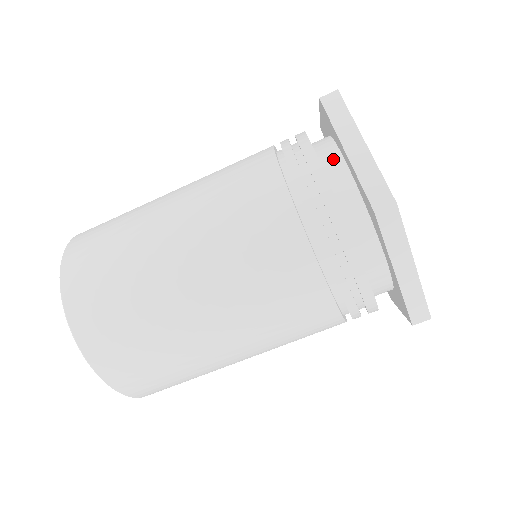
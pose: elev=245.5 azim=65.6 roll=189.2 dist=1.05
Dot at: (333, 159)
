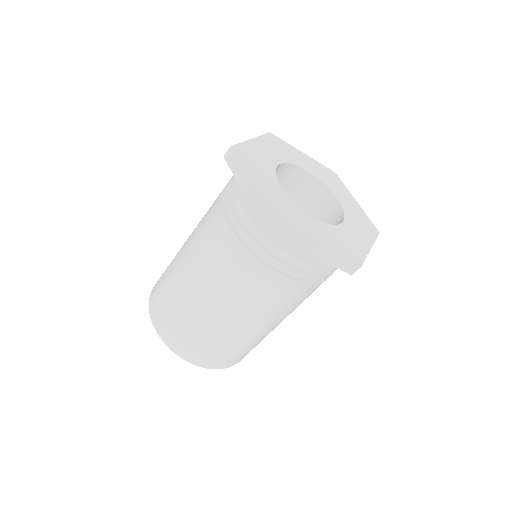
Dot at: occluded
